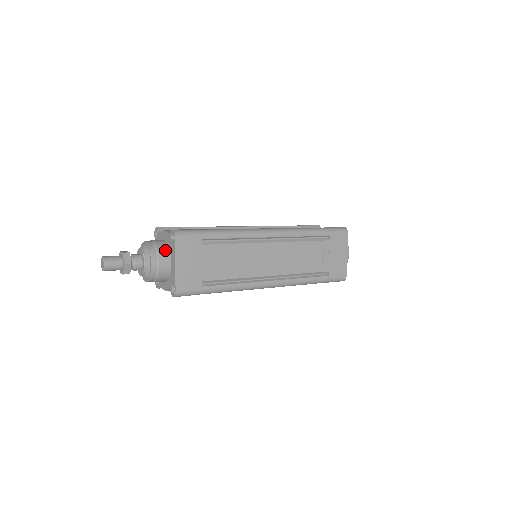
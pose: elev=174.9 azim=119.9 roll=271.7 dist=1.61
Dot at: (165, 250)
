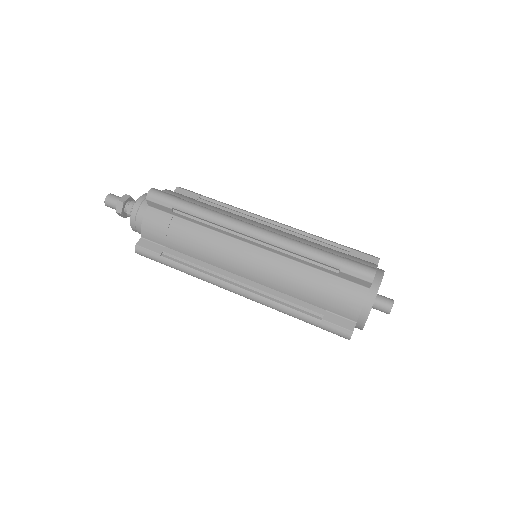
Dot at: occluded
